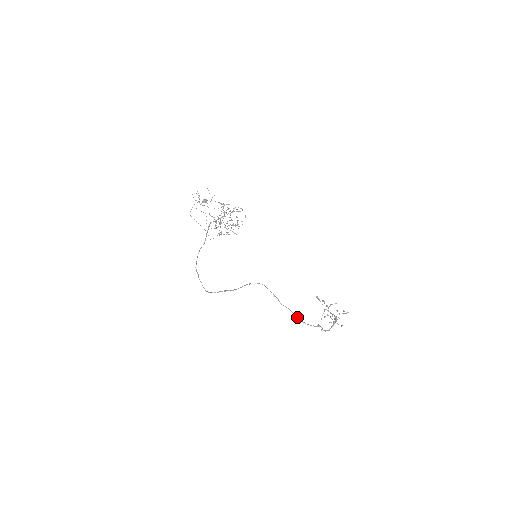
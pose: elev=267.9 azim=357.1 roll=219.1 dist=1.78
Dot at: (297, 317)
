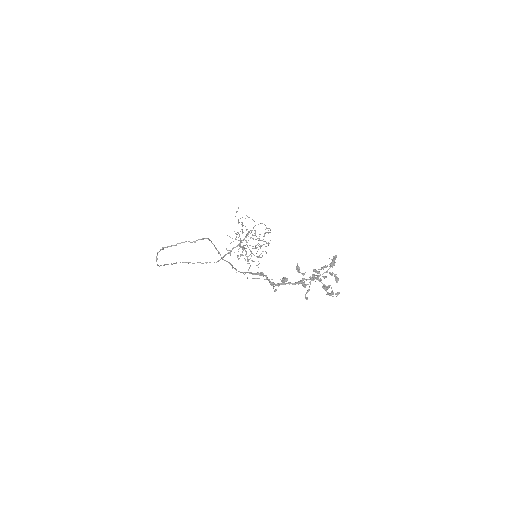
Dot at: (234, 268)
